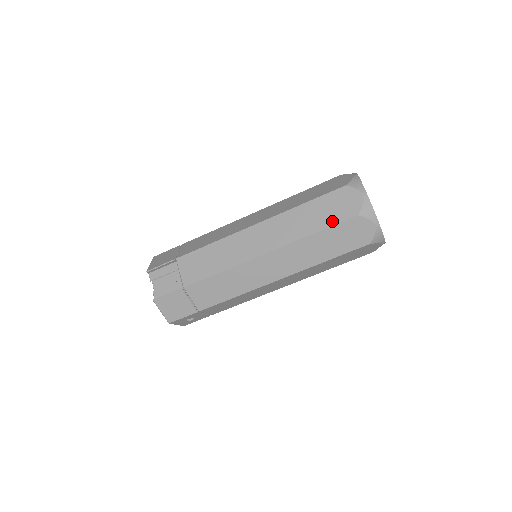
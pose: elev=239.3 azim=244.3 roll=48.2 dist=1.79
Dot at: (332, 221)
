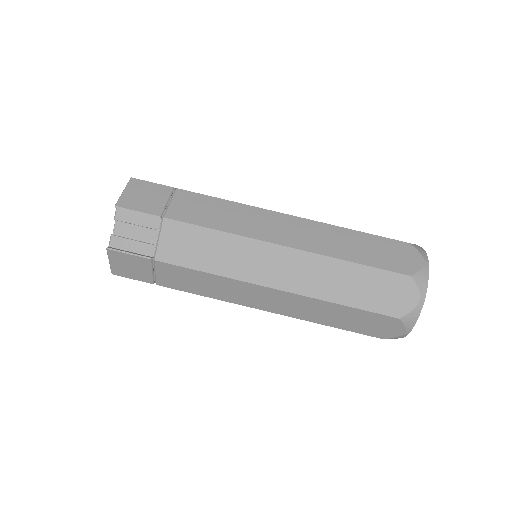
Dot at: (369, 305)
